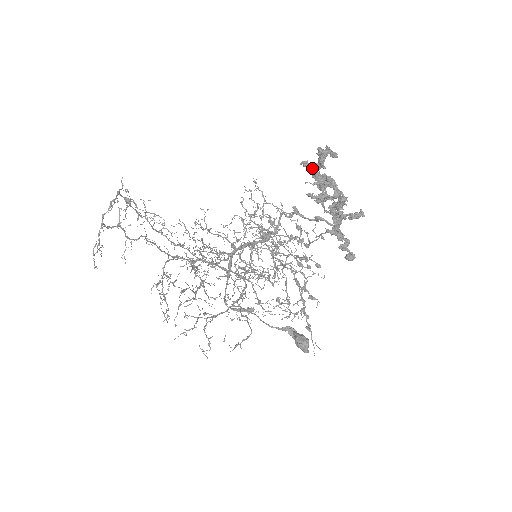
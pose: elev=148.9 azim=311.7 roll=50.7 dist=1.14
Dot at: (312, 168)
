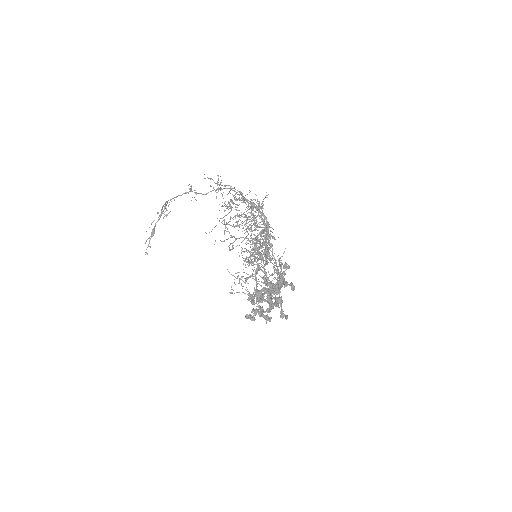
Dot at: (268, 283)
